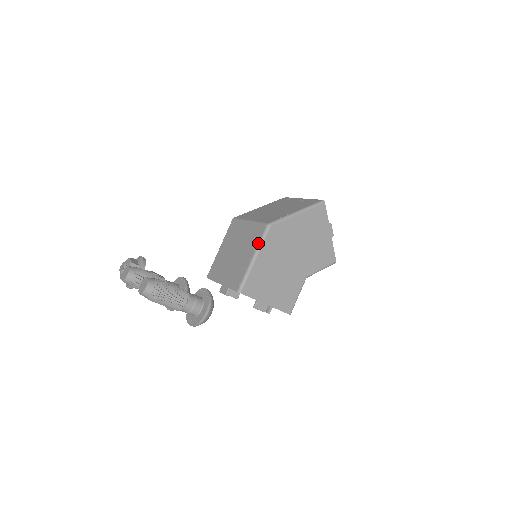
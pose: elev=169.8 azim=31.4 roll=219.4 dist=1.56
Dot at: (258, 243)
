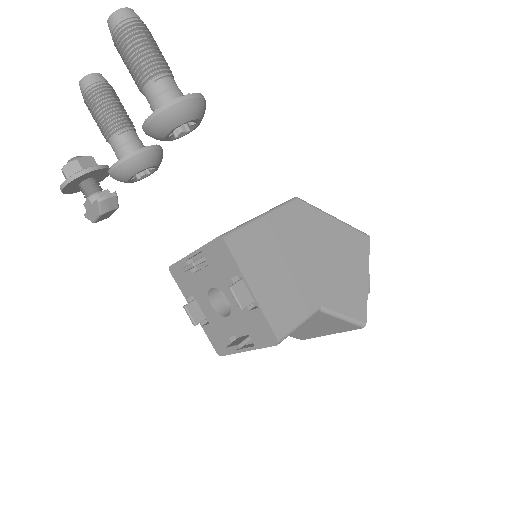
Dot at: occluded
